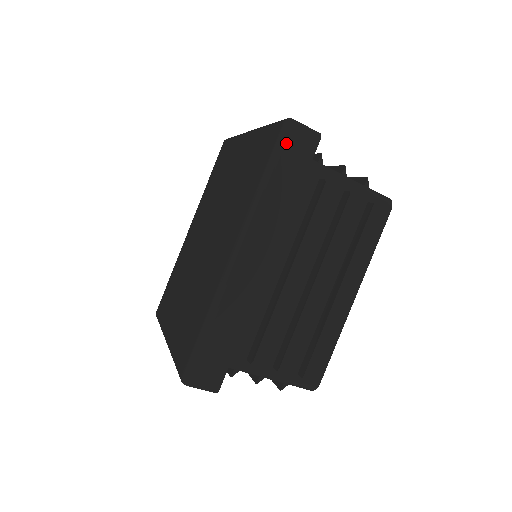
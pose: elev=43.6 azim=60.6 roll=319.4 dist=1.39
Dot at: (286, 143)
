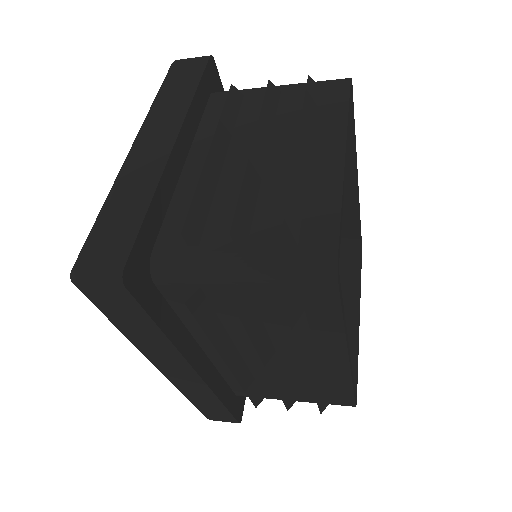
Dot at: (94, 301)
